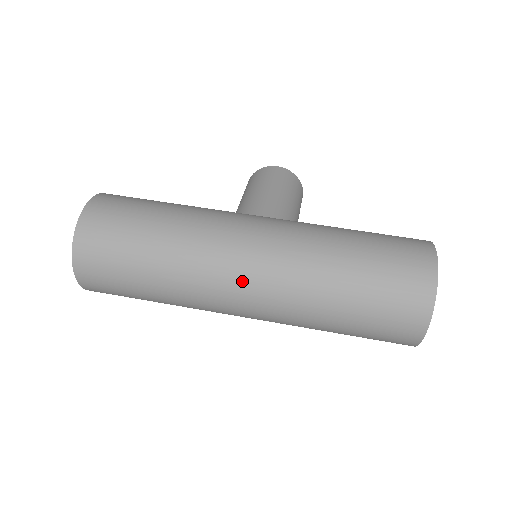
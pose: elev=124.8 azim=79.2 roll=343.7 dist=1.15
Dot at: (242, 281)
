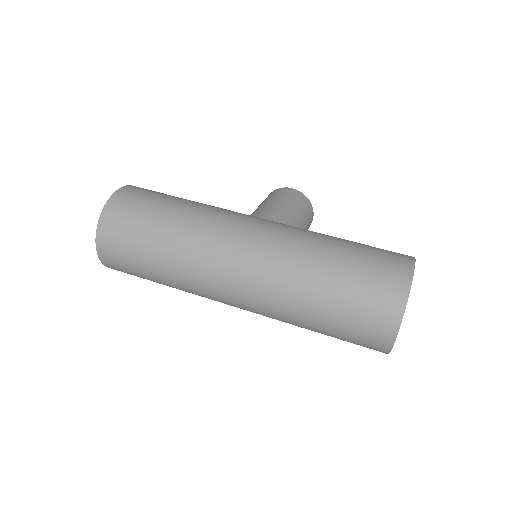
Dot at: (234, 267)
